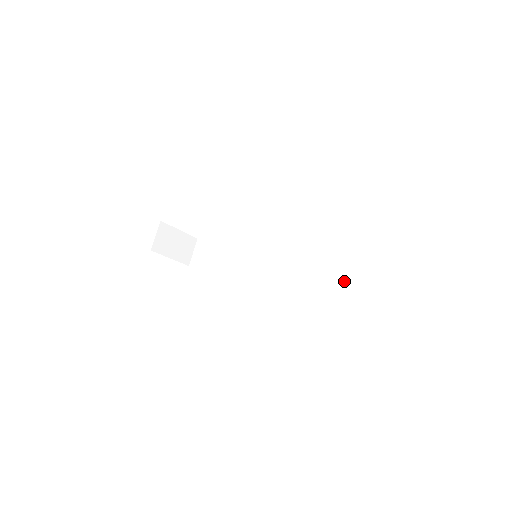
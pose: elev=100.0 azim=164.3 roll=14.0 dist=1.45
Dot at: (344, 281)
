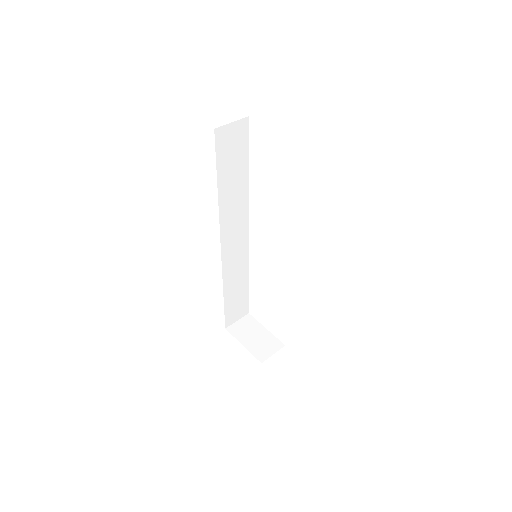
Dot at: occluded
